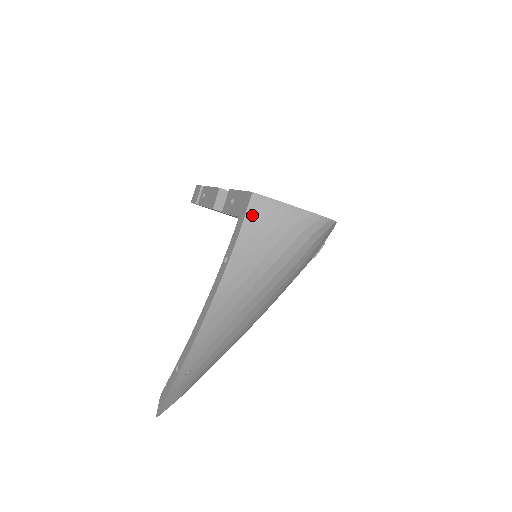
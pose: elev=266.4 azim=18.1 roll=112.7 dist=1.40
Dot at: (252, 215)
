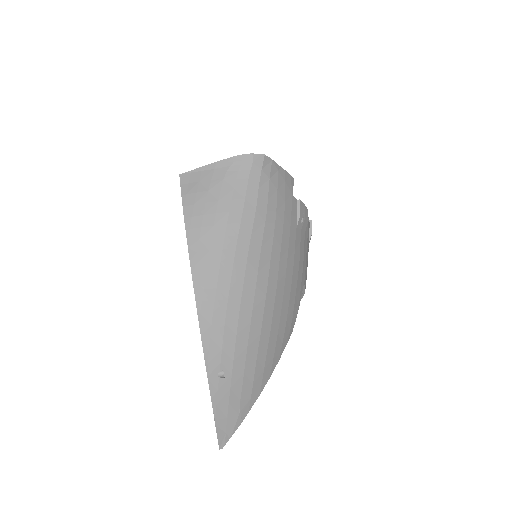
Dot at: (187, 189)
